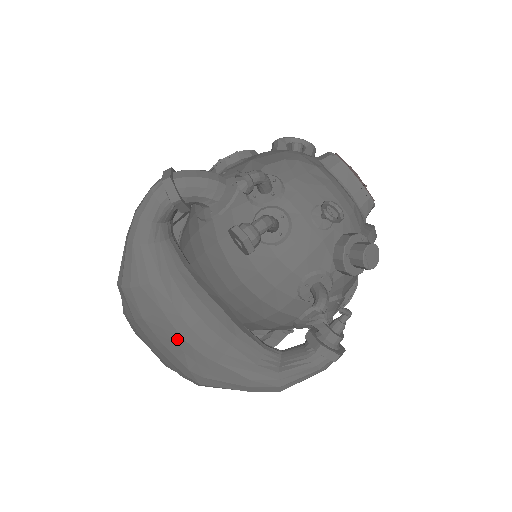
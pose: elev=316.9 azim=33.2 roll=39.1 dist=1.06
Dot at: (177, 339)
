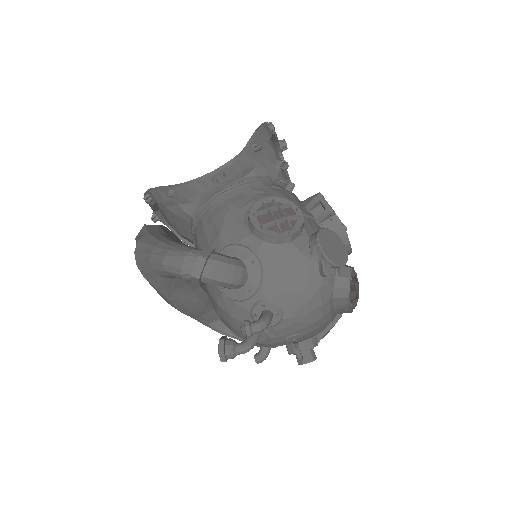
Dot at: occluded
